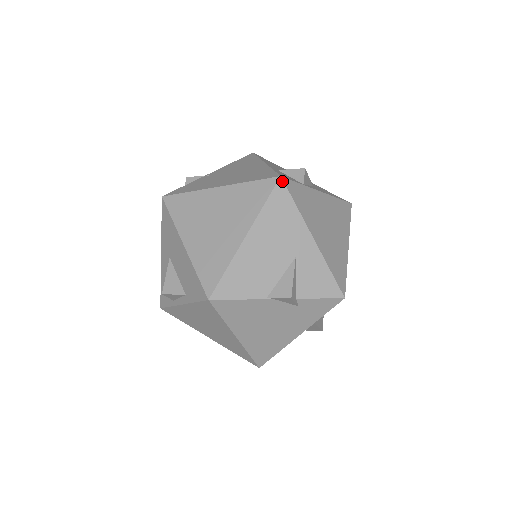
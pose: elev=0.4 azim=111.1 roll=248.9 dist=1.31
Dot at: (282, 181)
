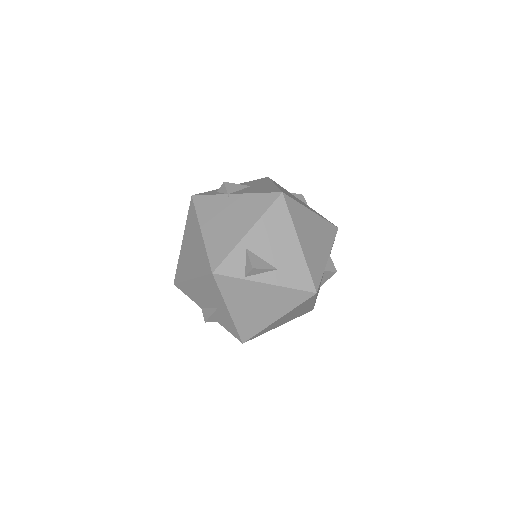
Dot at: (213, 276)
